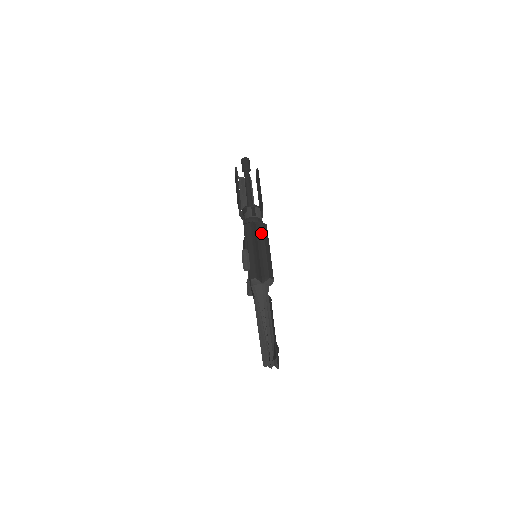
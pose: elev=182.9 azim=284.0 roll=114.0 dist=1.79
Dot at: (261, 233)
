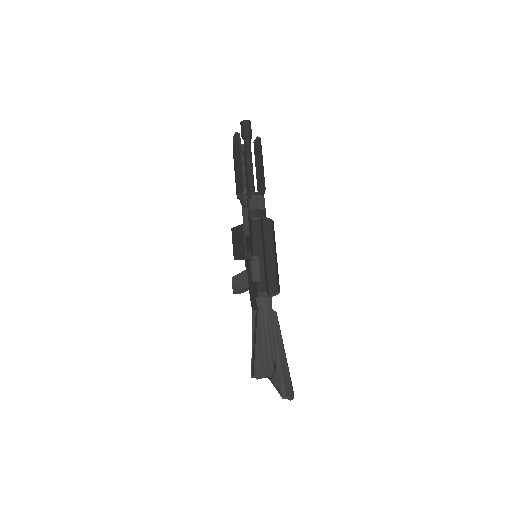
Dot at: (270, 233)
